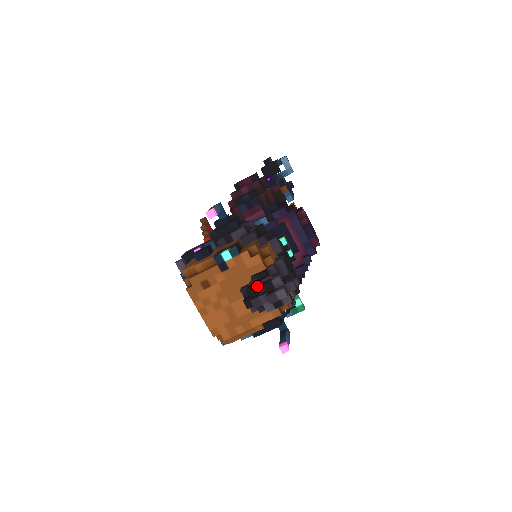
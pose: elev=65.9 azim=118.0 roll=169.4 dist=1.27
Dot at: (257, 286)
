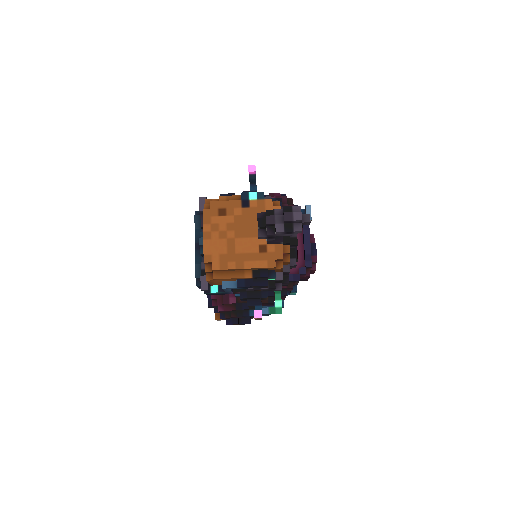
Dot at: (276, 210)
